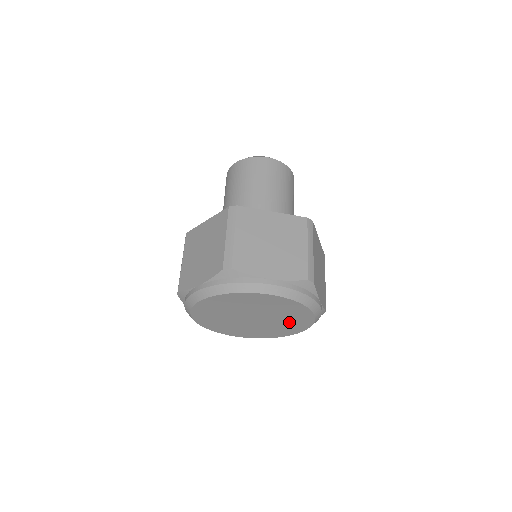
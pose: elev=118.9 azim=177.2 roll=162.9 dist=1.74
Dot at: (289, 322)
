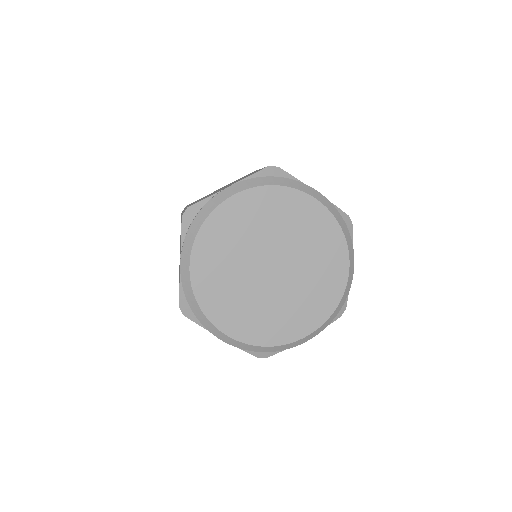
Dot at: (313, 243)
